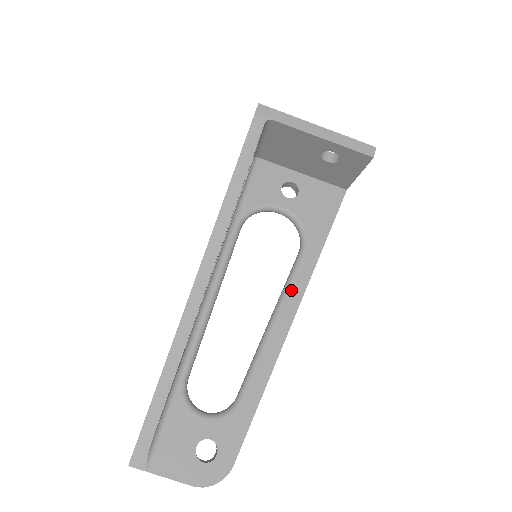
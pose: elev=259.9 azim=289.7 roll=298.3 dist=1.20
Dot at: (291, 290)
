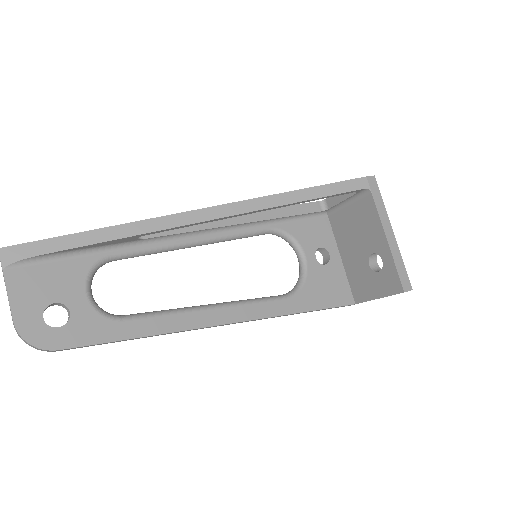
Dot at: (248, 306)
